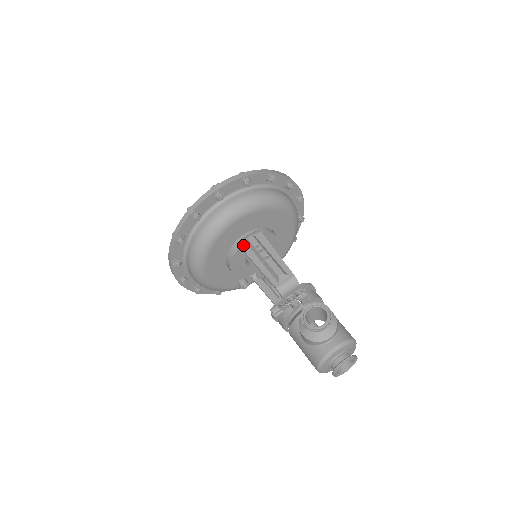
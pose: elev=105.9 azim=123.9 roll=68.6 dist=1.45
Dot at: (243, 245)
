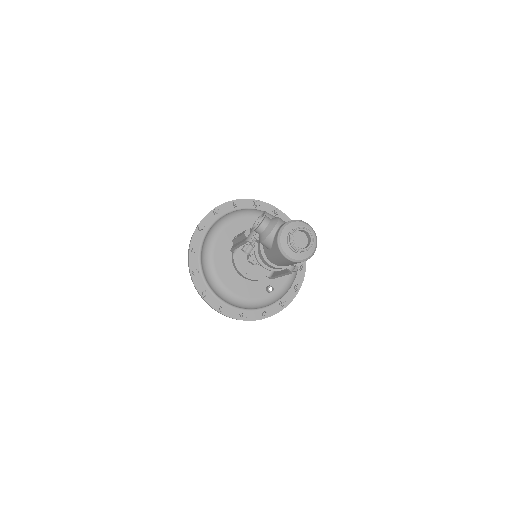
Dot at: (232, 247)
